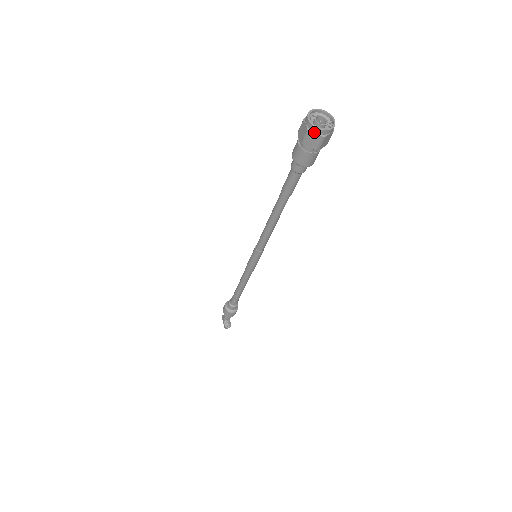
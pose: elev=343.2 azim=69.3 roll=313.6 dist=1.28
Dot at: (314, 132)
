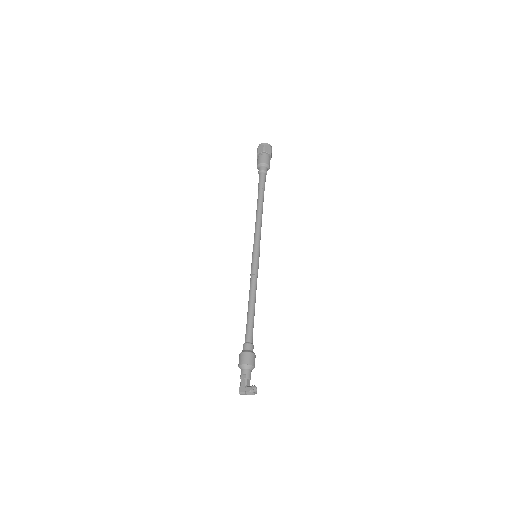
Dot at: (267, 145)
